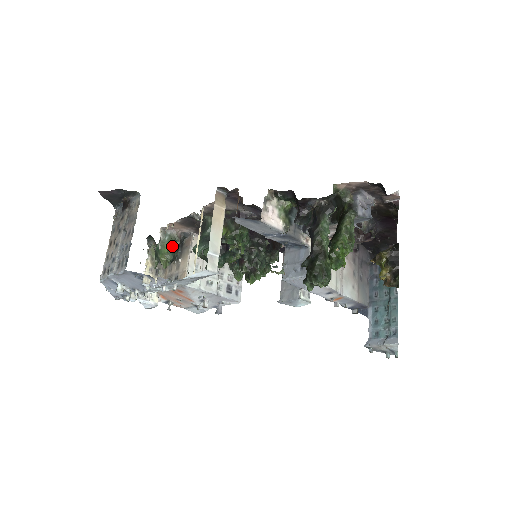
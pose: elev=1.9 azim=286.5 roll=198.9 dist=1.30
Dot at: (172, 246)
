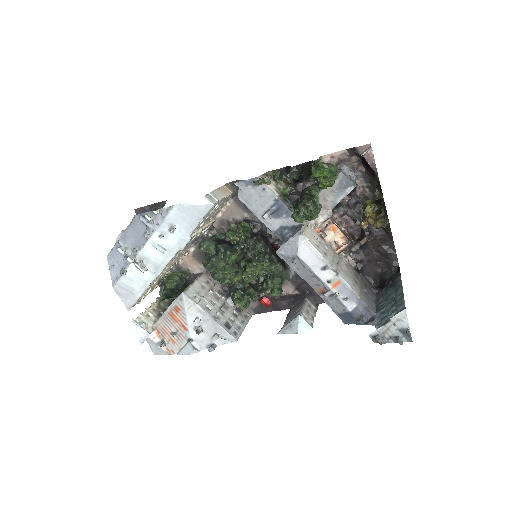
Dot at: (181, 276)
